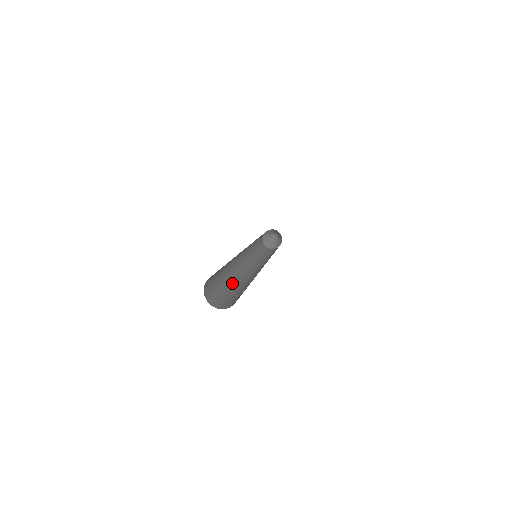
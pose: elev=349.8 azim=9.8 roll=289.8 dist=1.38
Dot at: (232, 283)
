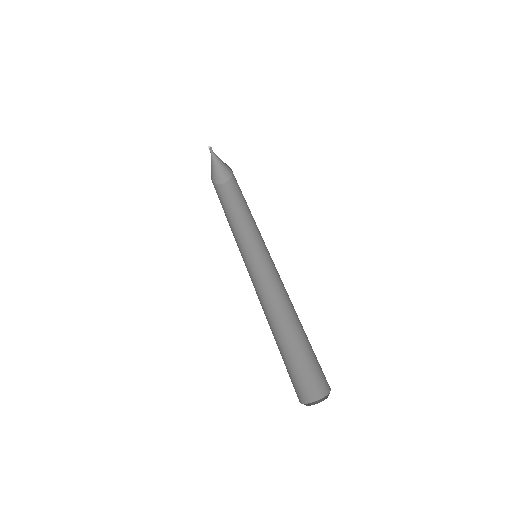
Dot at: (270, 328)
